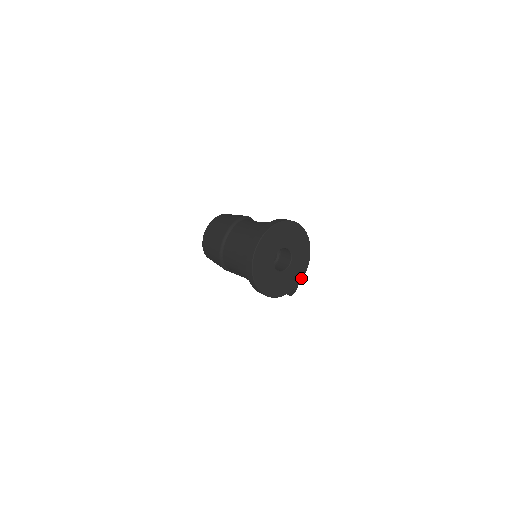
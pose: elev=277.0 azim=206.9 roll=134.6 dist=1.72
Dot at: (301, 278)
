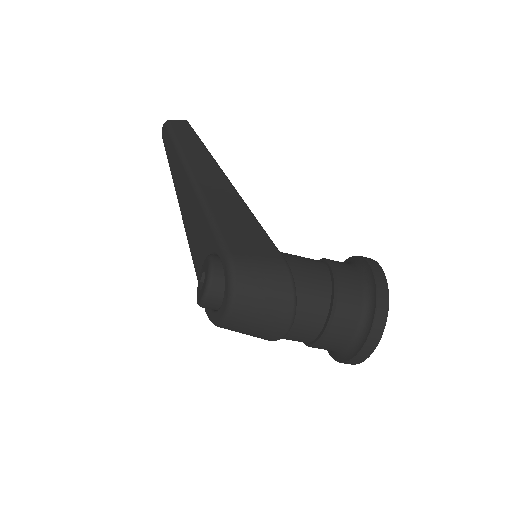
Dot at: occluded
